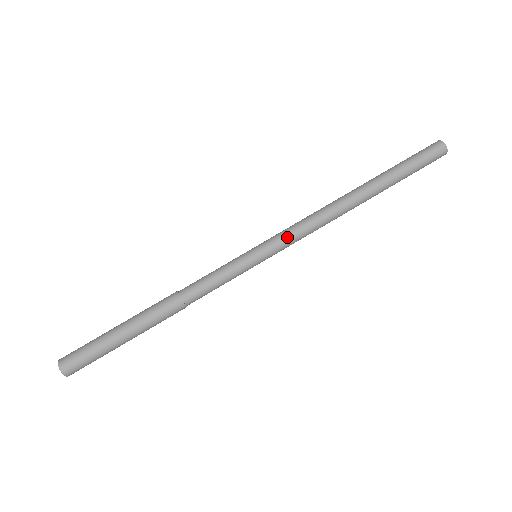
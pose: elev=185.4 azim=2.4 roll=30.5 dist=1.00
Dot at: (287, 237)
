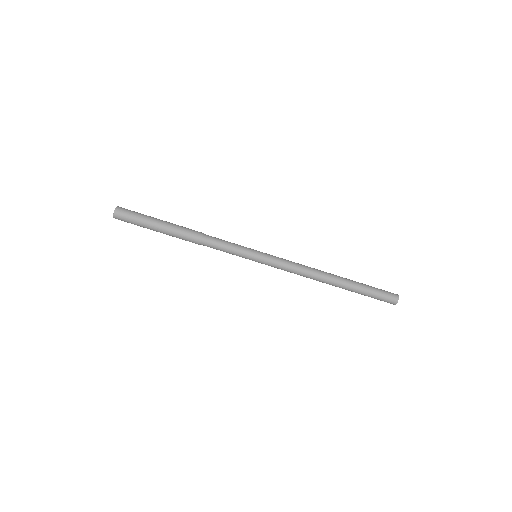
Dot at: (278, 266)
